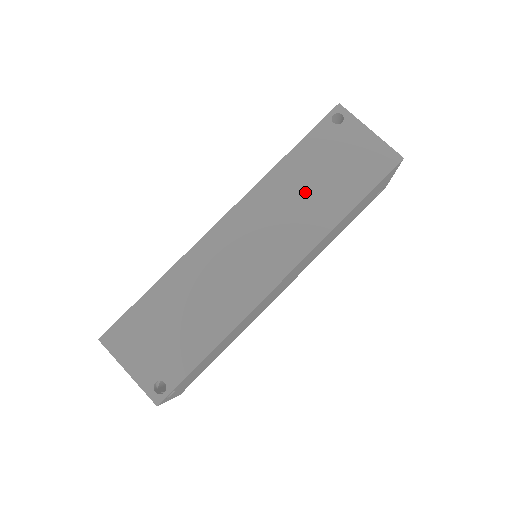
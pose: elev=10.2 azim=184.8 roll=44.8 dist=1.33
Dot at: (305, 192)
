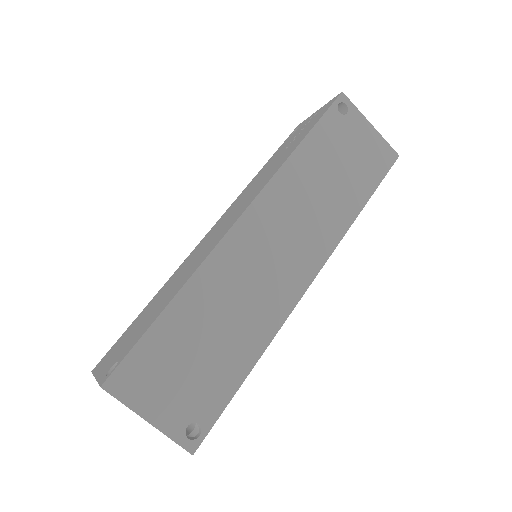
Dot at: (322, 187)
